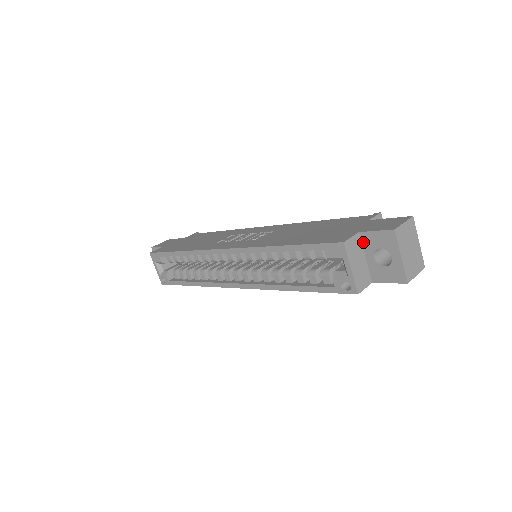
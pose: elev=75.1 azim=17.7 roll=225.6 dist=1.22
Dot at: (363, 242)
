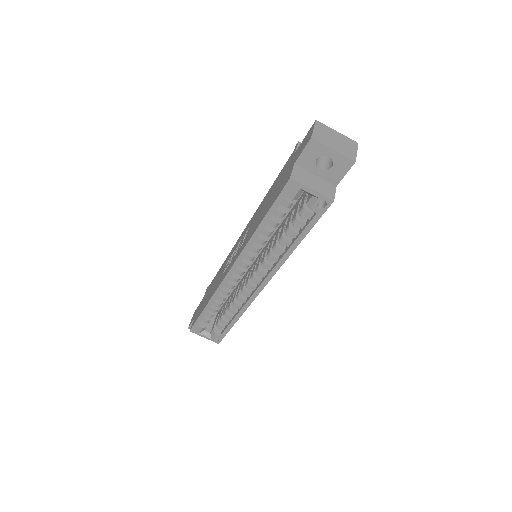
Dot at: (303, 167)
